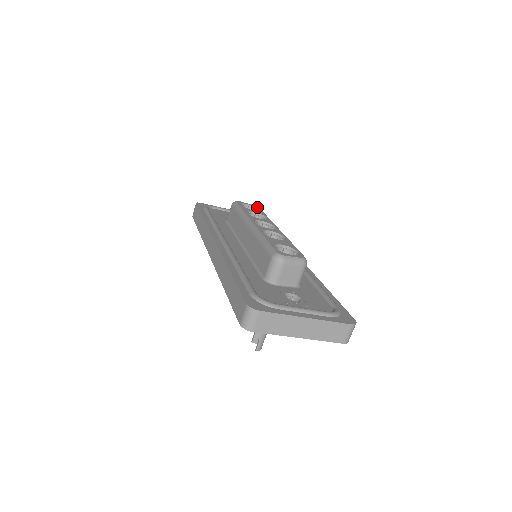
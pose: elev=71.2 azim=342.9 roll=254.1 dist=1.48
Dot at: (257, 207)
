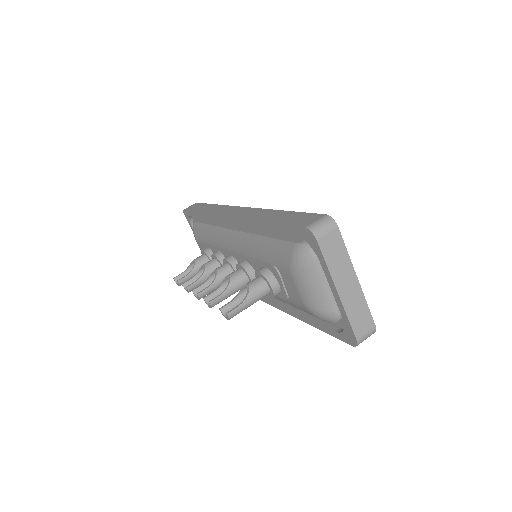
Dot at: occluded
